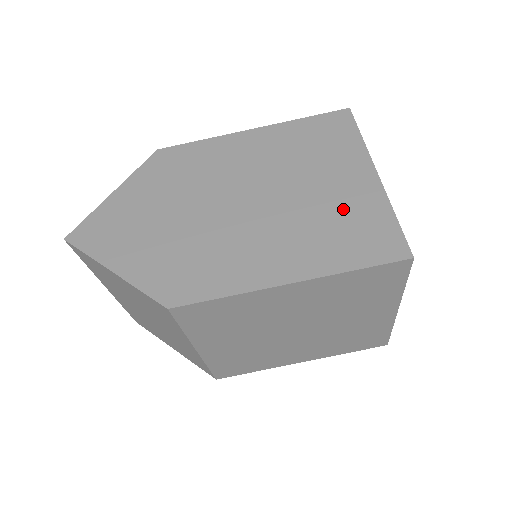
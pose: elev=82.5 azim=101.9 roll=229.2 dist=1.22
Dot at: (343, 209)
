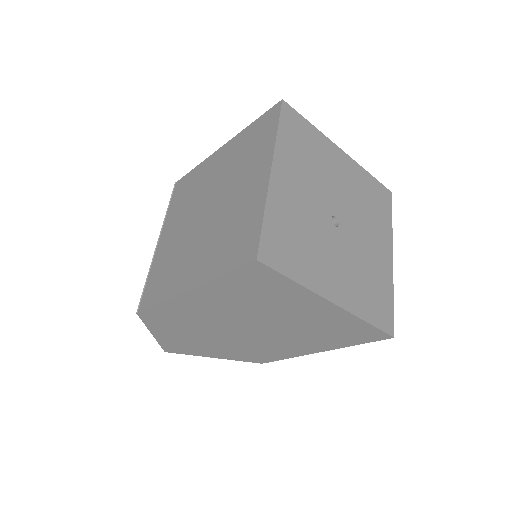
Dot at: (323, 325)
